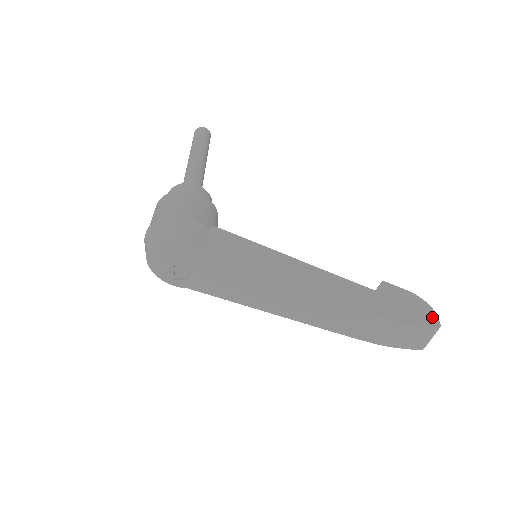
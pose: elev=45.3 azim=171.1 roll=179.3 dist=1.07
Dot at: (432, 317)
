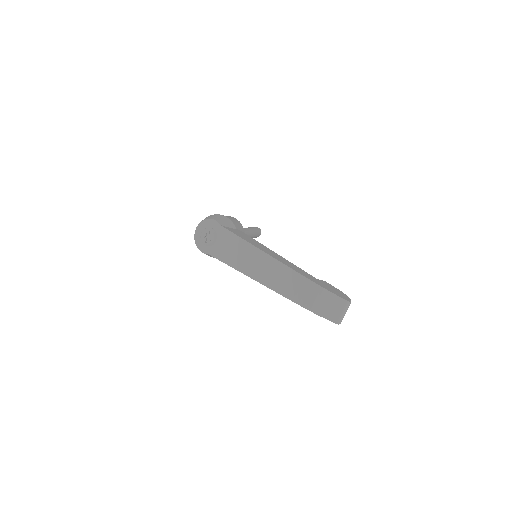
Dot at: (347, 298)
